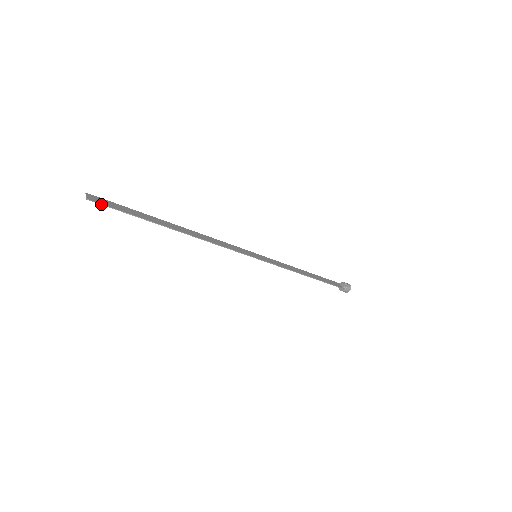
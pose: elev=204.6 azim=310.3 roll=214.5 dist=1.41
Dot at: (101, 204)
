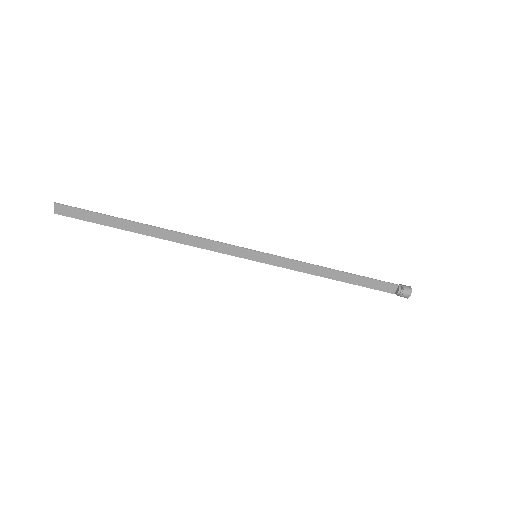
Dot at: (68, 206)
